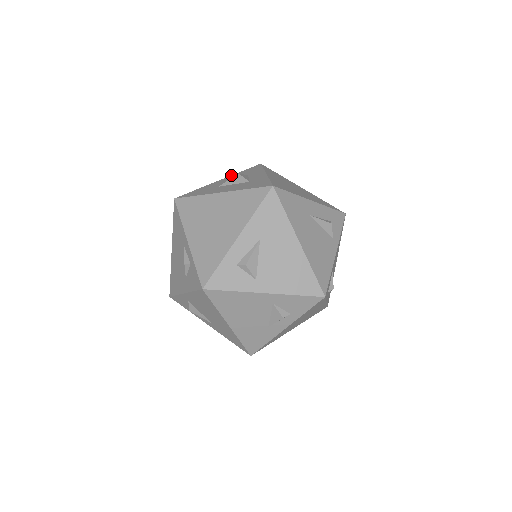
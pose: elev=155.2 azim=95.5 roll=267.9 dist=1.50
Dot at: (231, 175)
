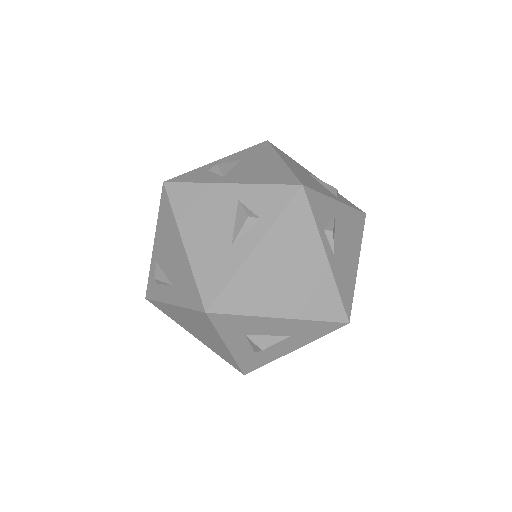
Dot at: occluded
